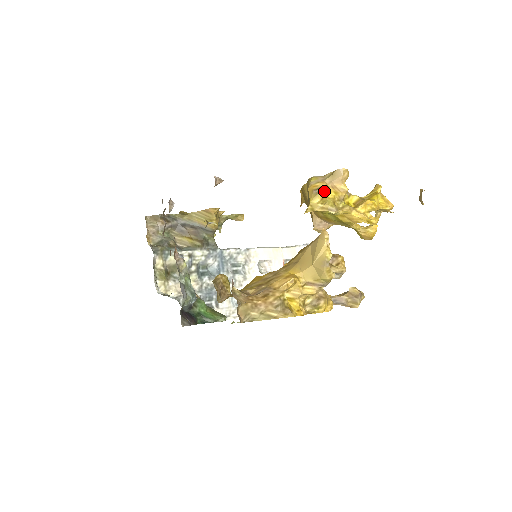
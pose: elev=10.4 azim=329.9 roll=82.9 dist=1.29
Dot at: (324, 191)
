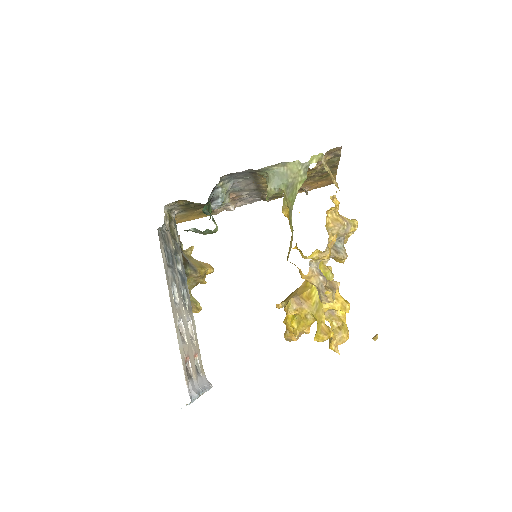
Dot at: occluded
